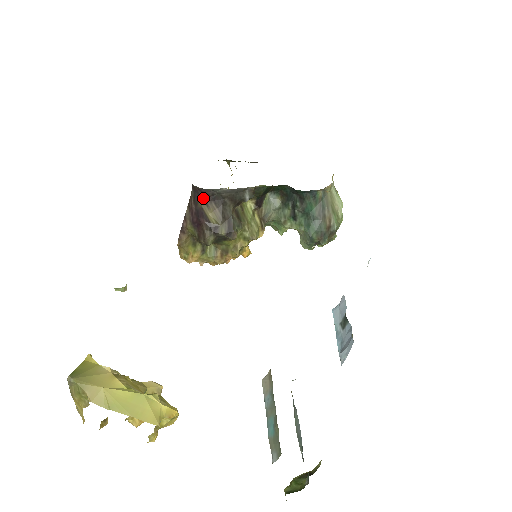
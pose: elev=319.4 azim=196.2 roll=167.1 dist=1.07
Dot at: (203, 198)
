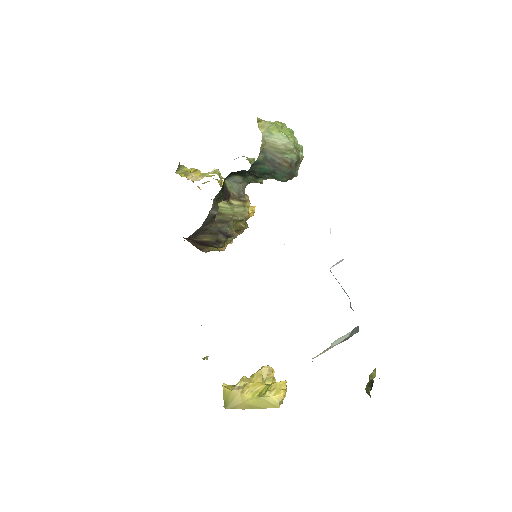
Dot at: (191, 238)
